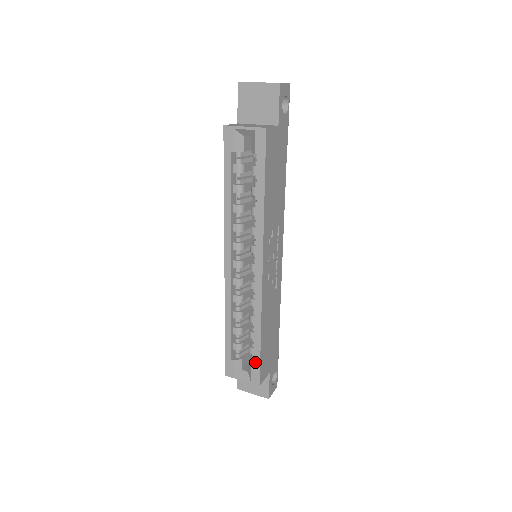
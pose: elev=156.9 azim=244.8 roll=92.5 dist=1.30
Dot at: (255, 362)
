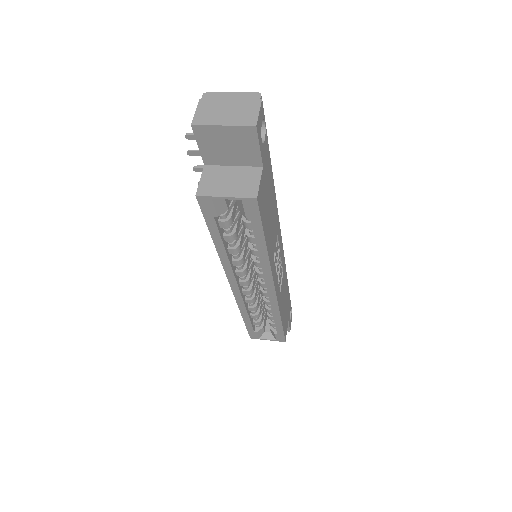
Dot at: (278, 333)
